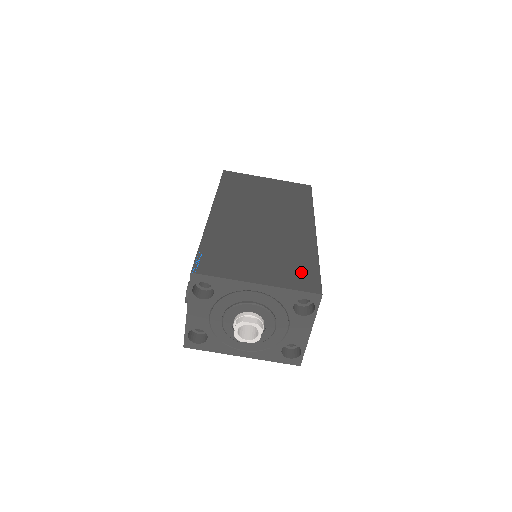
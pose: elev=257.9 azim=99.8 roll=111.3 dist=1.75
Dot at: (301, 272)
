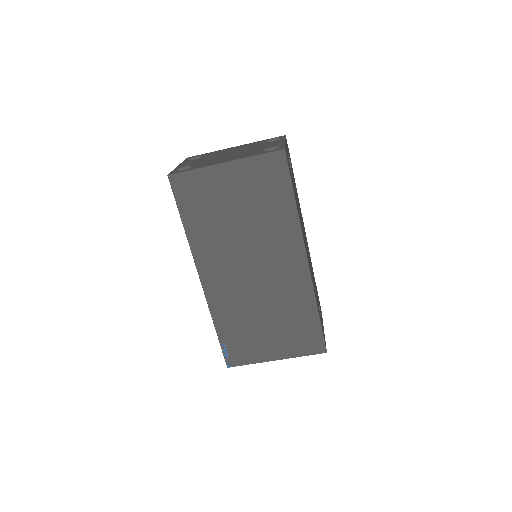
Dot at: (306, 334)
